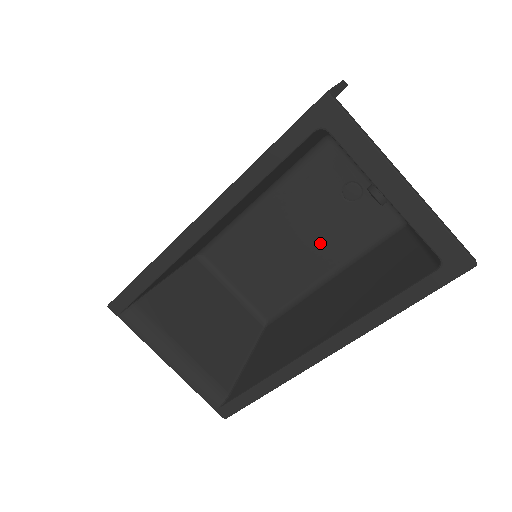
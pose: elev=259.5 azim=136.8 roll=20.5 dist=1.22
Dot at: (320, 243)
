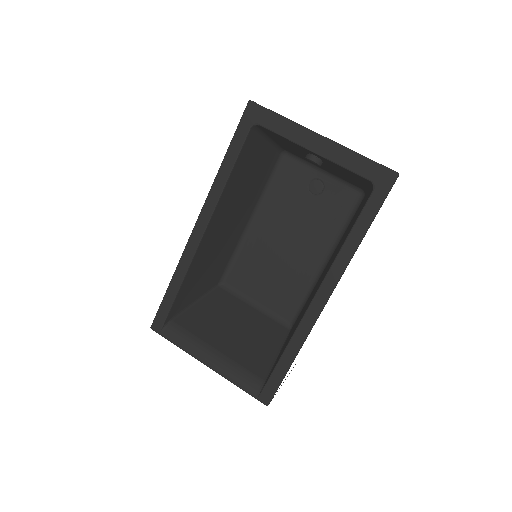
Dot at: (308, 237)
